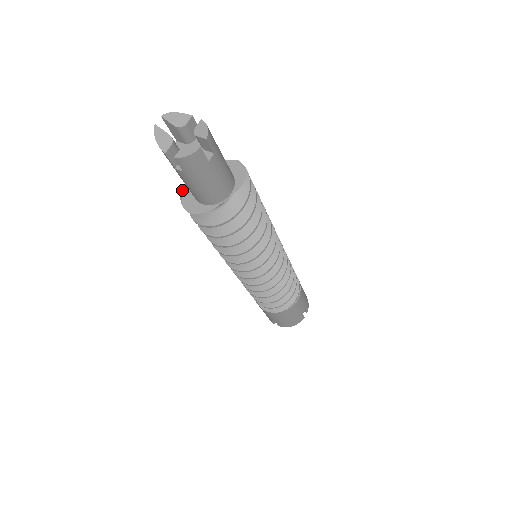
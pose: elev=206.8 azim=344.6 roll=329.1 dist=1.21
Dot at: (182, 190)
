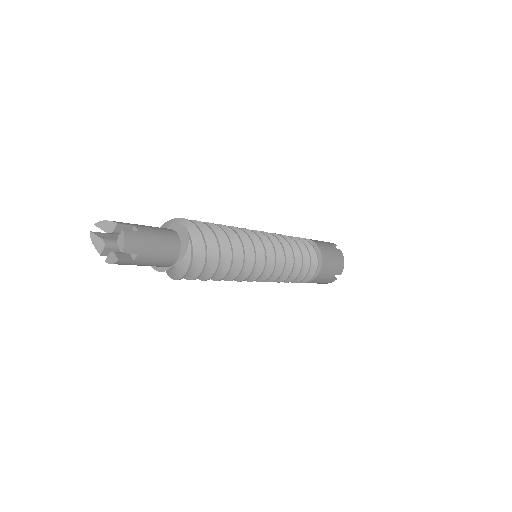
Dot at: occluded
